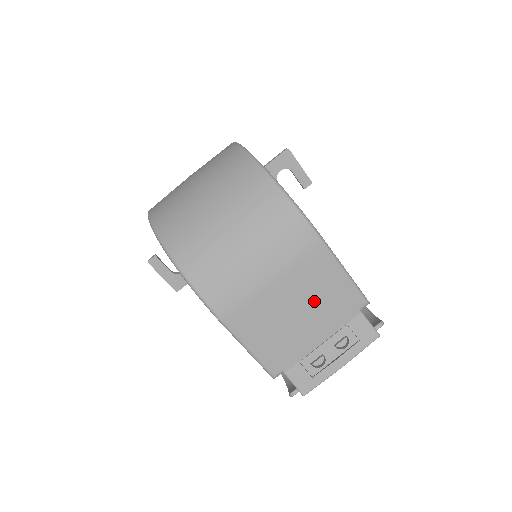
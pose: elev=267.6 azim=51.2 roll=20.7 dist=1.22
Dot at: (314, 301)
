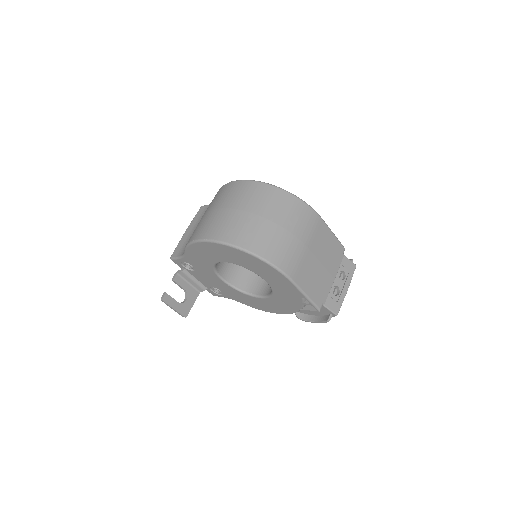
Dot at: (325, 254)
